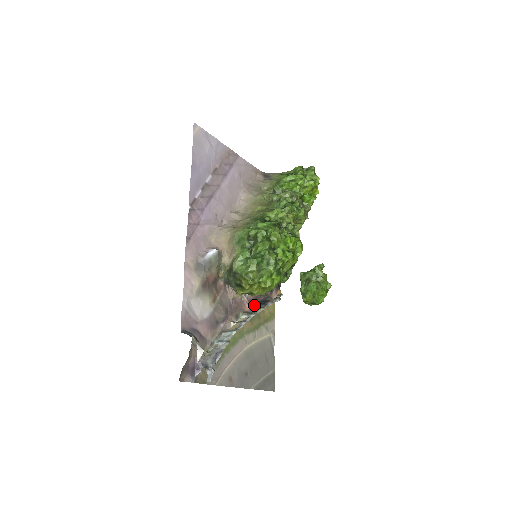
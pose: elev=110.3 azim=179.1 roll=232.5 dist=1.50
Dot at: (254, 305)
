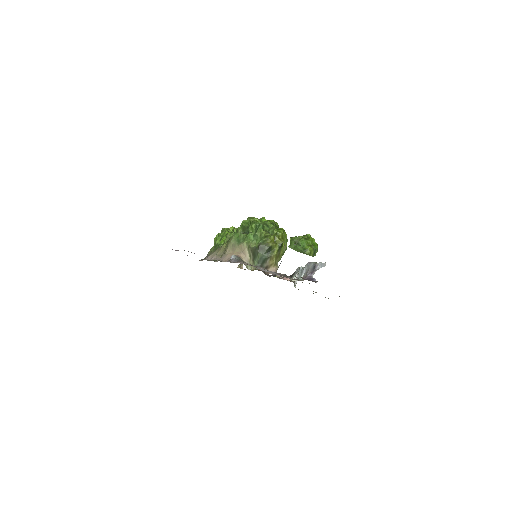
Dot at: occluded
